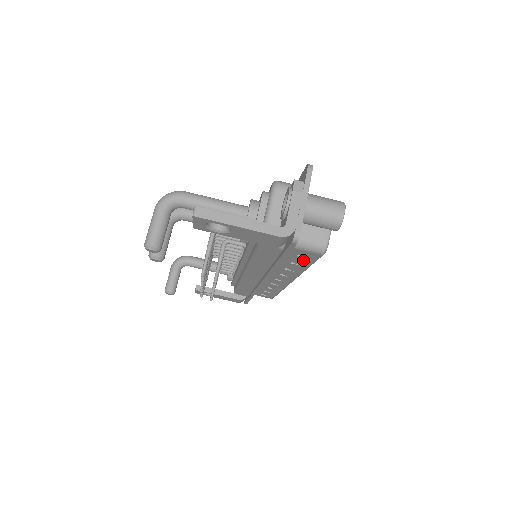
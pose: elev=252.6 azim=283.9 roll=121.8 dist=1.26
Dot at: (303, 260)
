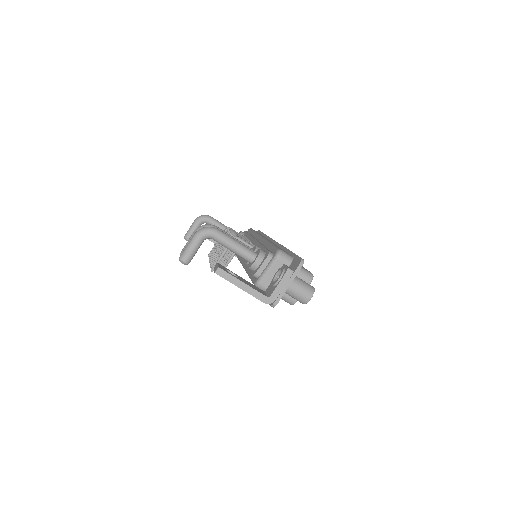
Dot at: occluded
